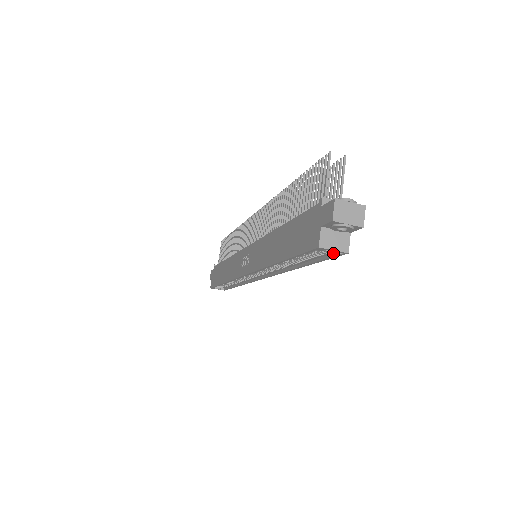
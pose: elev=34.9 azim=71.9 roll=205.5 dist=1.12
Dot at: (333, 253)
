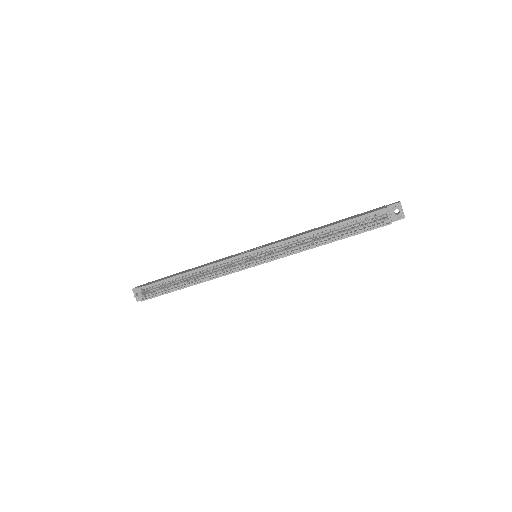
Dot at: (377, 226)
